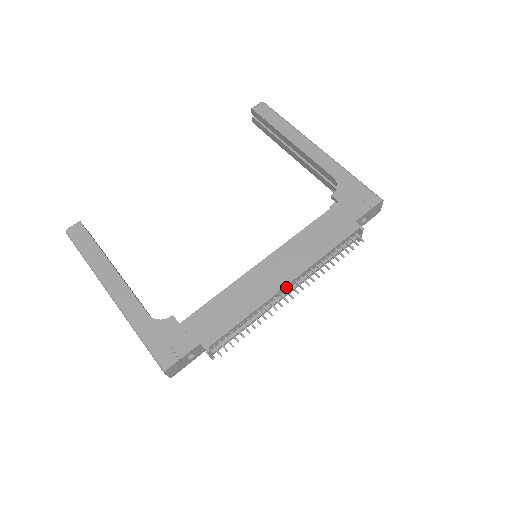
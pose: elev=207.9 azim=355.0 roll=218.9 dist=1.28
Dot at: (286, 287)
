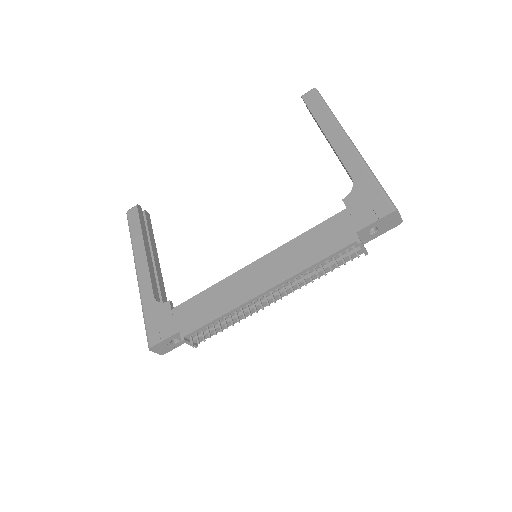
Dot at: (266, 293)
